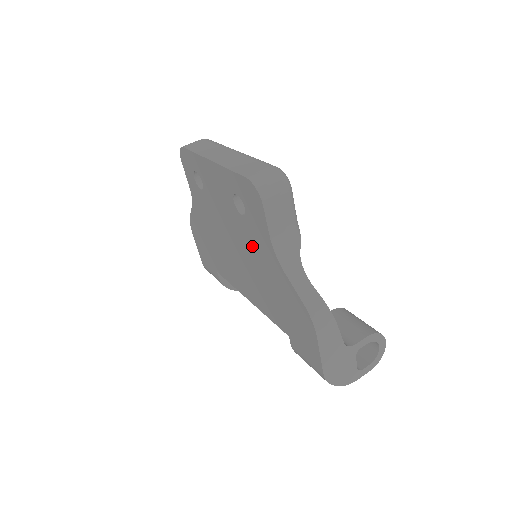
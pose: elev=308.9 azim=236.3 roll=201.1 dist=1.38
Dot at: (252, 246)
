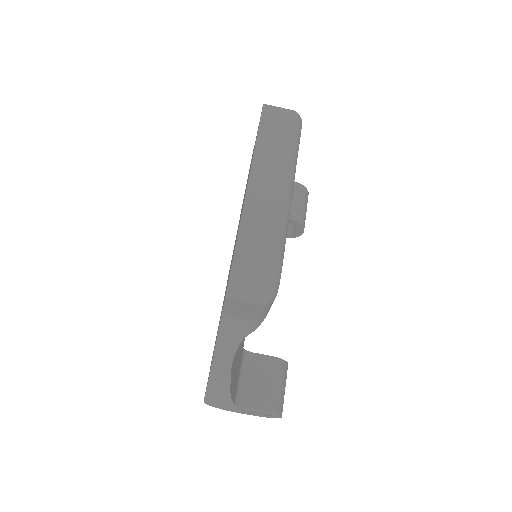
Dot at: occluded
